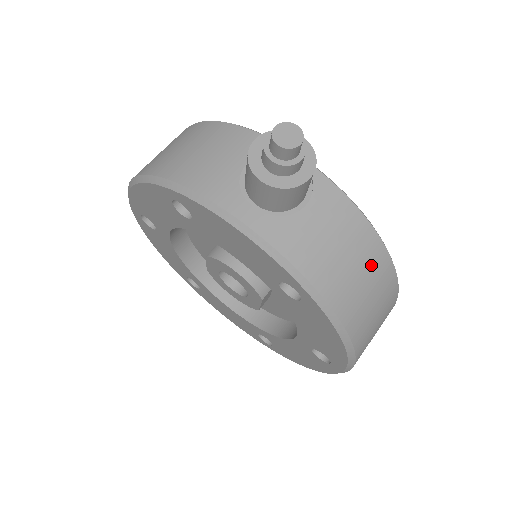
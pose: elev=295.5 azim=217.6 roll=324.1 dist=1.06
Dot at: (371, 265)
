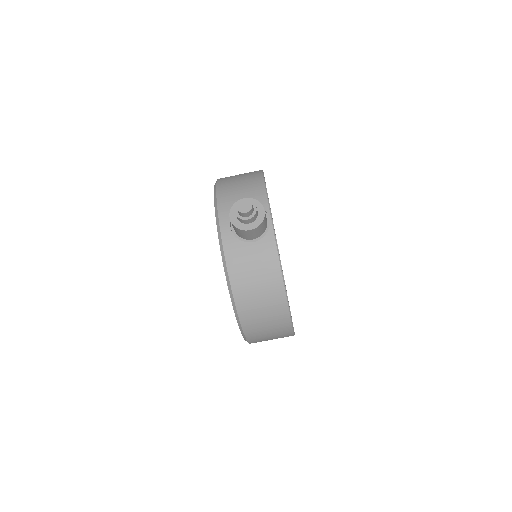
Dot at: (270, 292)
